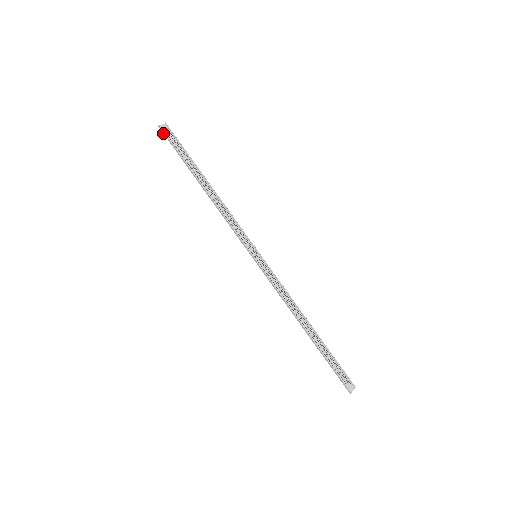
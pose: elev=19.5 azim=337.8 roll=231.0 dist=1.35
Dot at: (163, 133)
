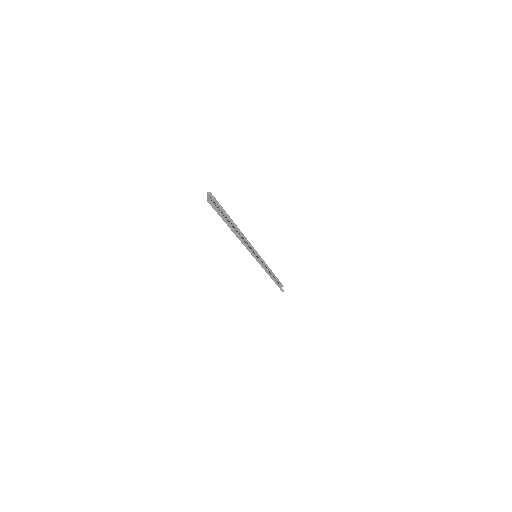
Dot at: (211, 205)
